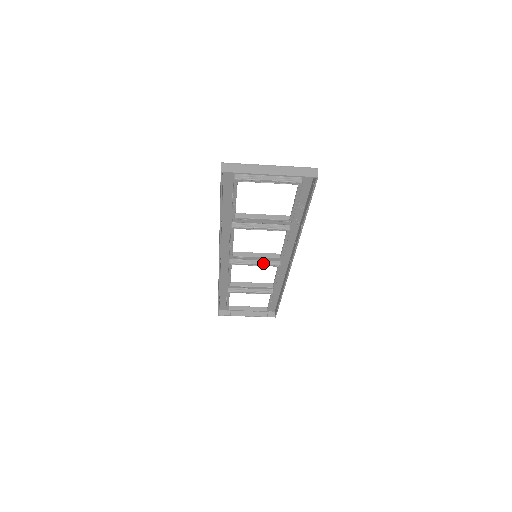
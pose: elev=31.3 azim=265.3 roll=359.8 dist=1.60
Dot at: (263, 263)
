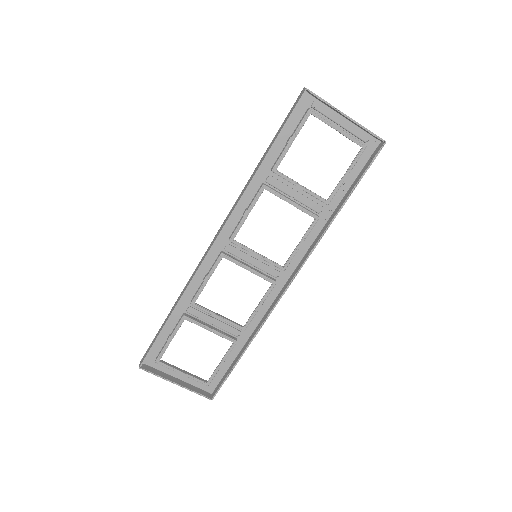
Dot at: (258, 271)
